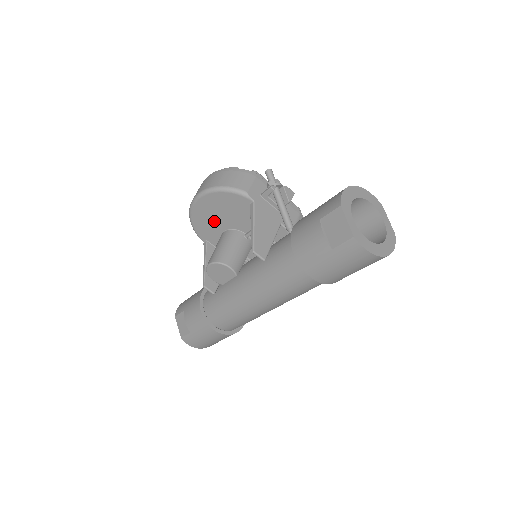
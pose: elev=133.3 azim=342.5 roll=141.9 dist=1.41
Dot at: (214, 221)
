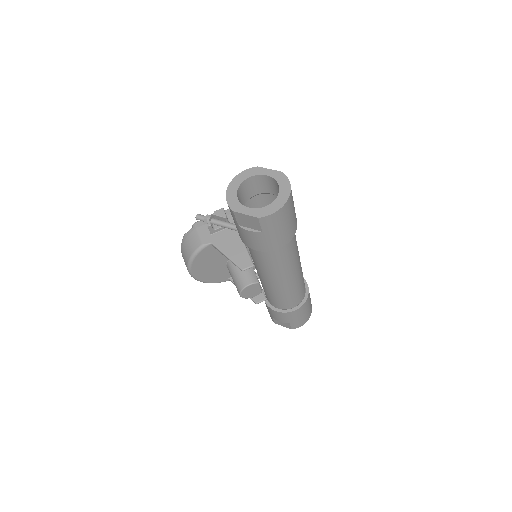
Dot at: (215, 270)
